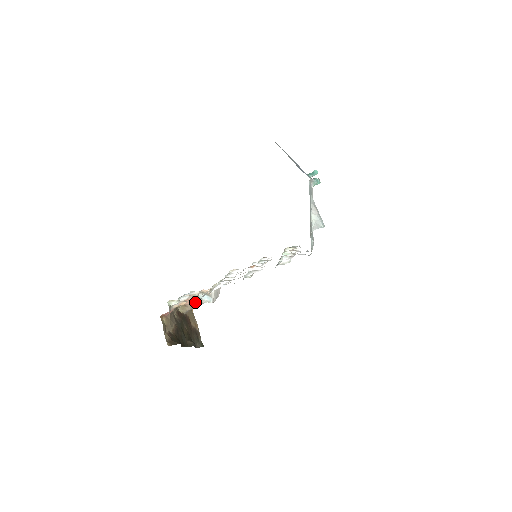
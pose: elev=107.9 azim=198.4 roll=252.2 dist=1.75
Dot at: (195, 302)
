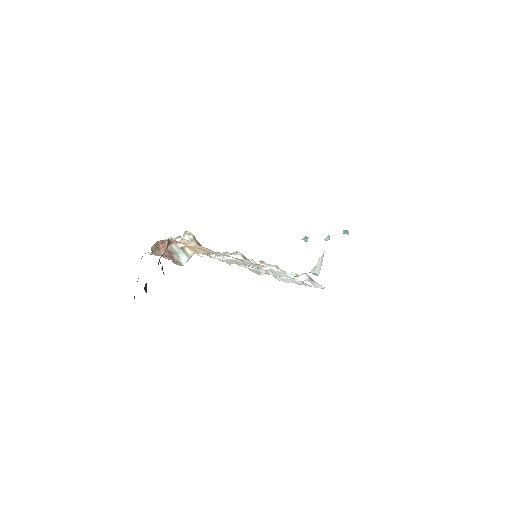
Dot at: (169, 252)
